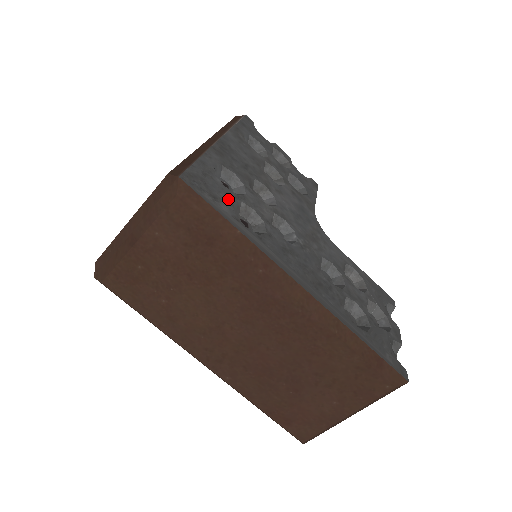
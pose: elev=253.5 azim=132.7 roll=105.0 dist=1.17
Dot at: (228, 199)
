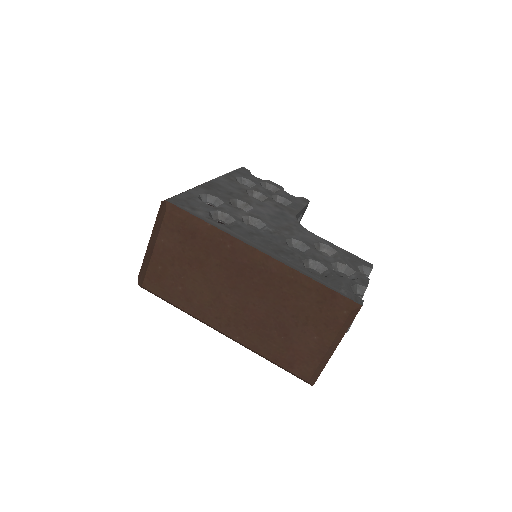
Dot at: (205, 209)
